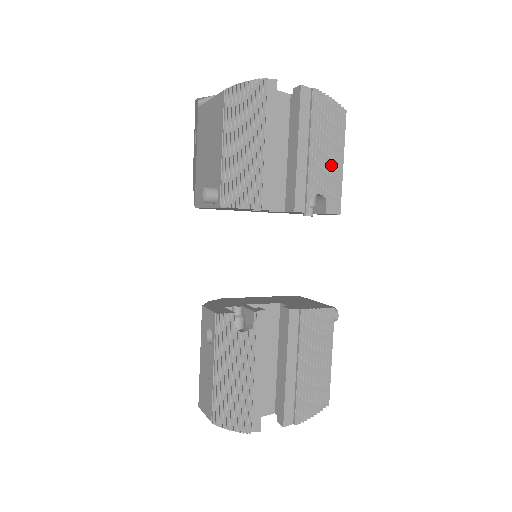
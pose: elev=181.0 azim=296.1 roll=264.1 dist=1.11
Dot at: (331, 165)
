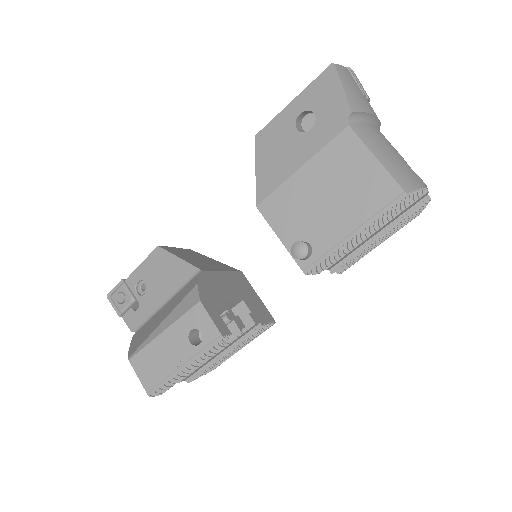
Dot at: occluded
